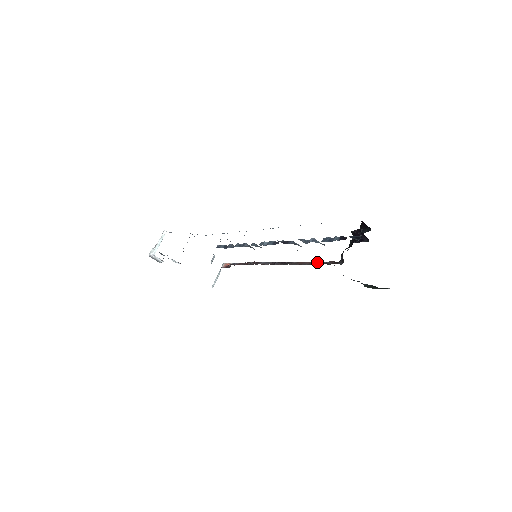
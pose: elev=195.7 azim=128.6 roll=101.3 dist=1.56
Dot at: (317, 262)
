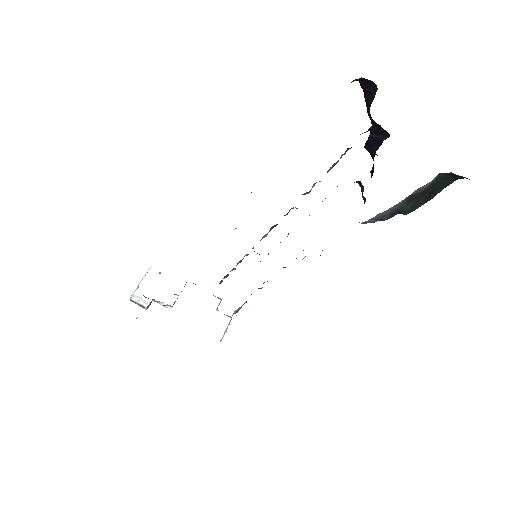
Dot at: occluded
